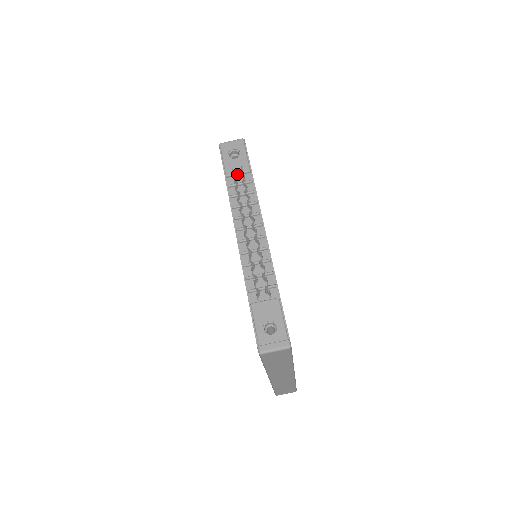
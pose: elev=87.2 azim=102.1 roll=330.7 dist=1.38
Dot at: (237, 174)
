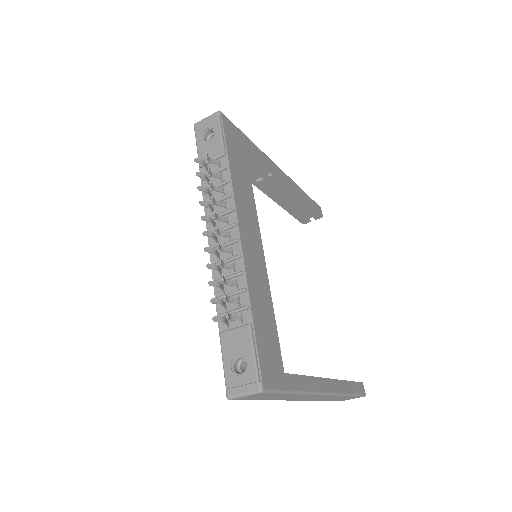
Dot at: occluded
